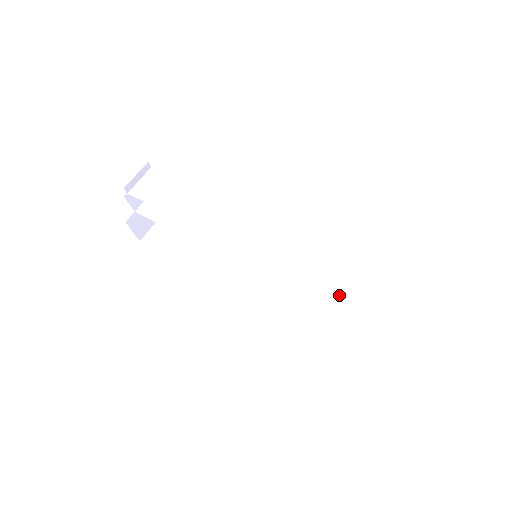
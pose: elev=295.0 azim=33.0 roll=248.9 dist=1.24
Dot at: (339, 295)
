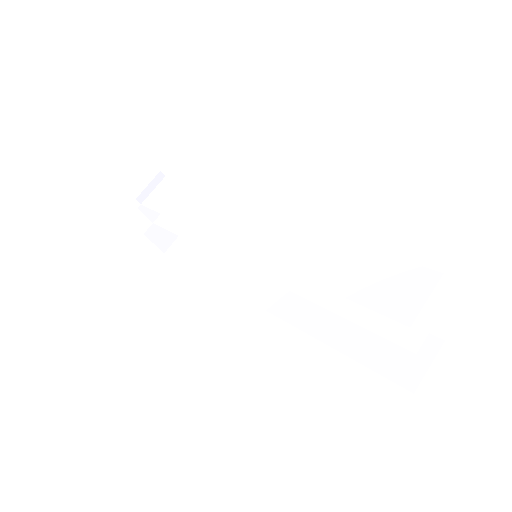
Dot at: occluded
